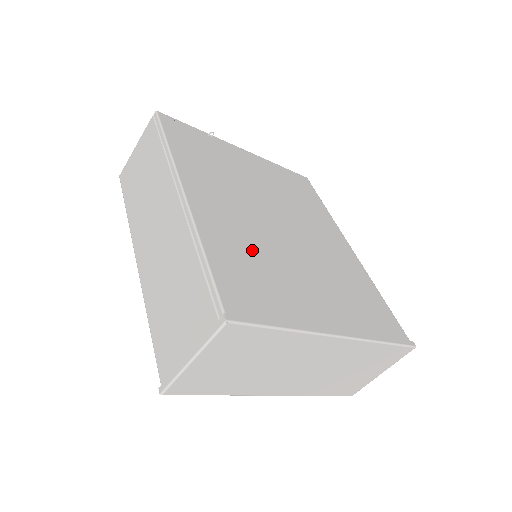
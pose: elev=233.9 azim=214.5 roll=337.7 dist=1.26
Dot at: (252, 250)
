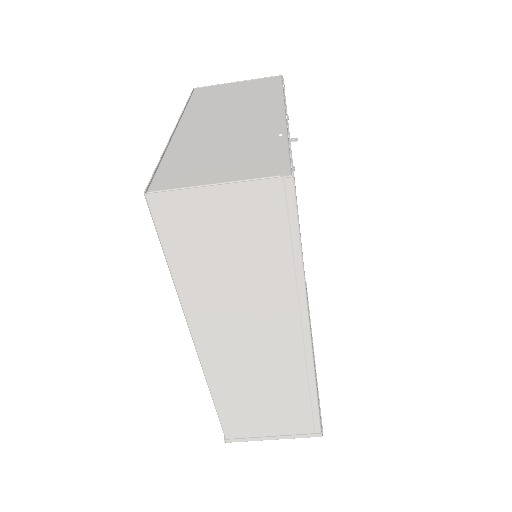
Dot at: occluded
